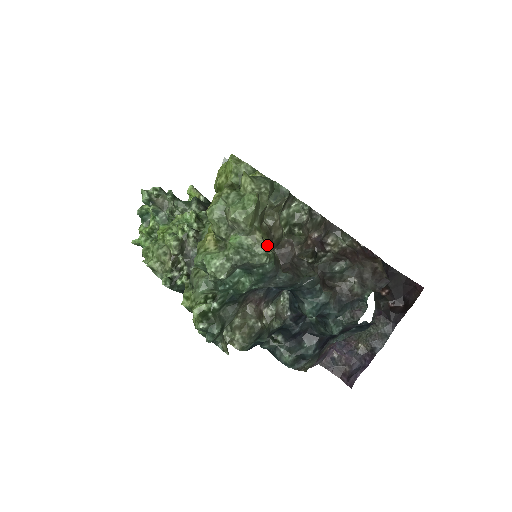
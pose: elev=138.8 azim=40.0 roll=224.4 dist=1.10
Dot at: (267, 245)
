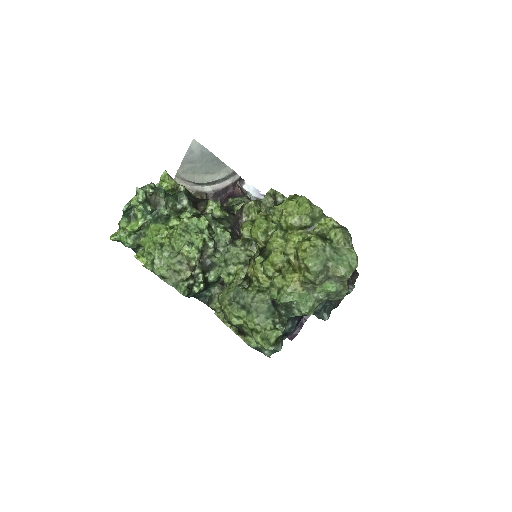
Dot at: occluded
